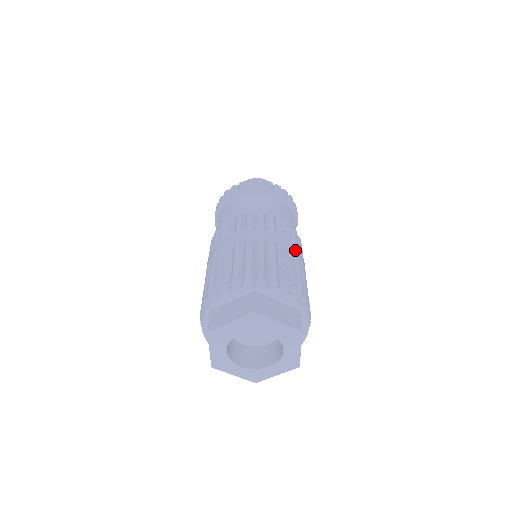
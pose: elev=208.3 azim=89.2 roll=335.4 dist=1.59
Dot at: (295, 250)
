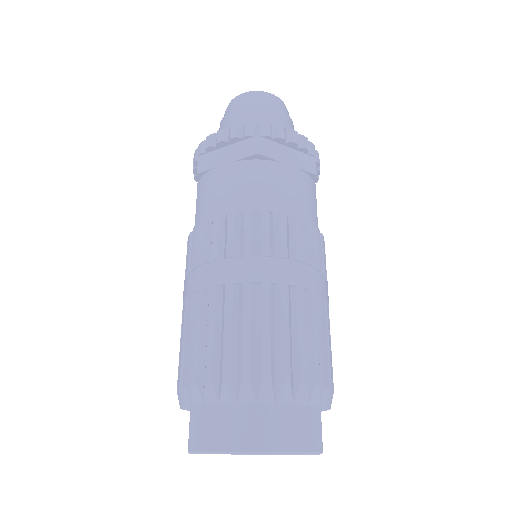
Dot at: (317, 285)
